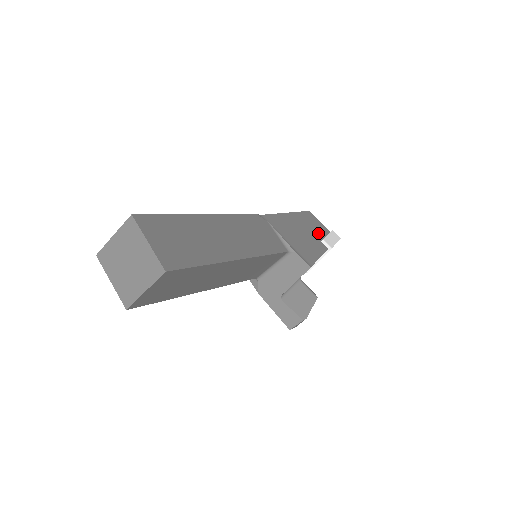
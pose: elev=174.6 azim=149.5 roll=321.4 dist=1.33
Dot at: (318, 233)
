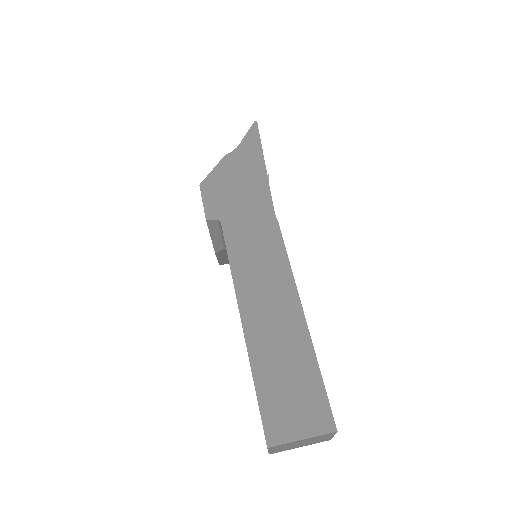
Dot at: occluded
